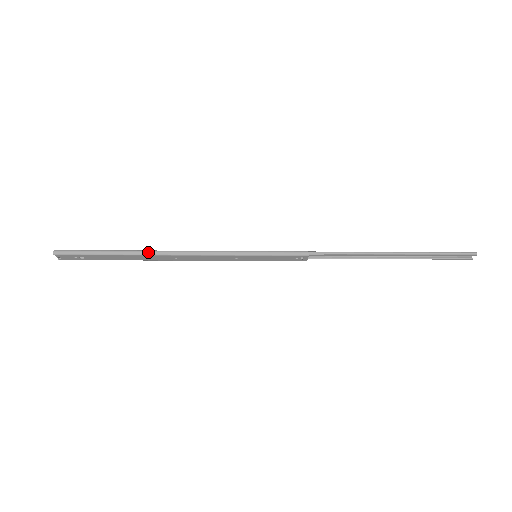
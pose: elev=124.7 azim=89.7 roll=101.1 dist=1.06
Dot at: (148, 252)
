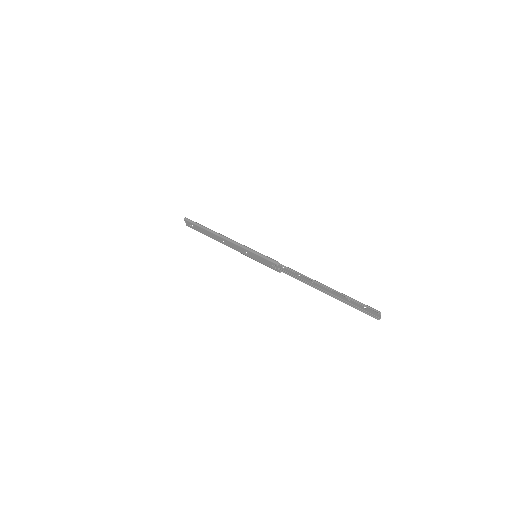
Dot at: (214, 232)
